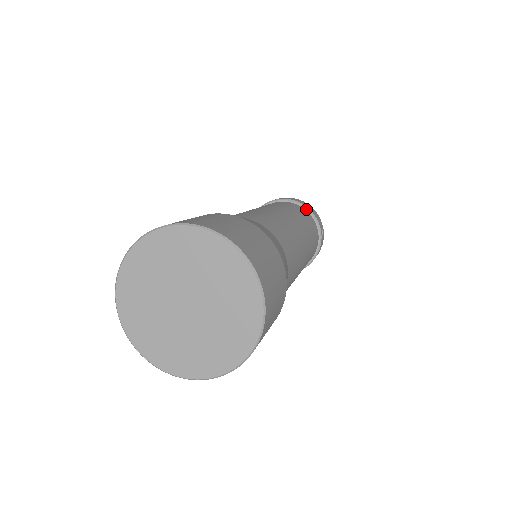
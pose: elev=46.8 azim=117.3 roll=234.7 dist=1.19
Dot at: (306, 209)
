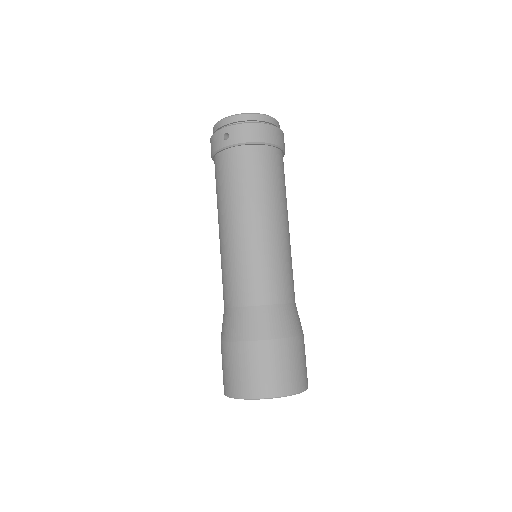
Dot at: (274, 146)
